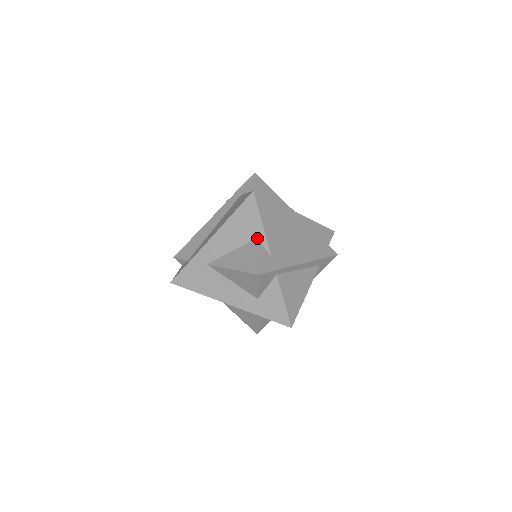
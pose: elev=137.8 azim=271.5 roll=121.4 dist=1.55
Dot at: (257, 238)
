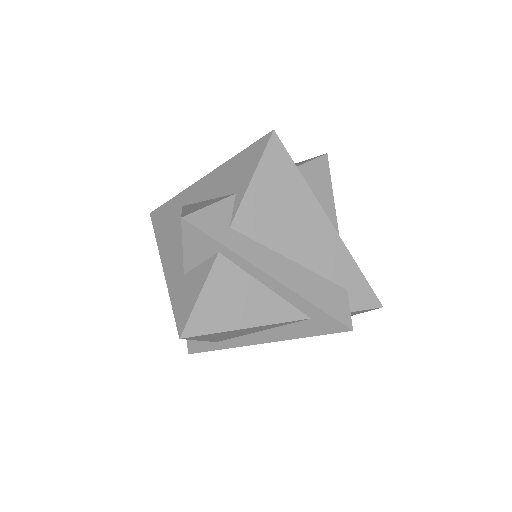
Dot at: (236, 193)
